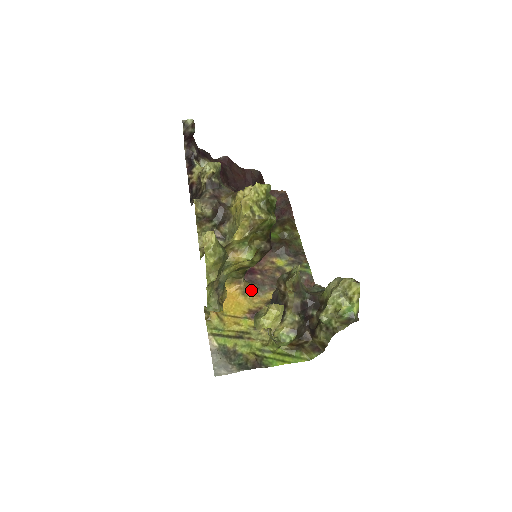
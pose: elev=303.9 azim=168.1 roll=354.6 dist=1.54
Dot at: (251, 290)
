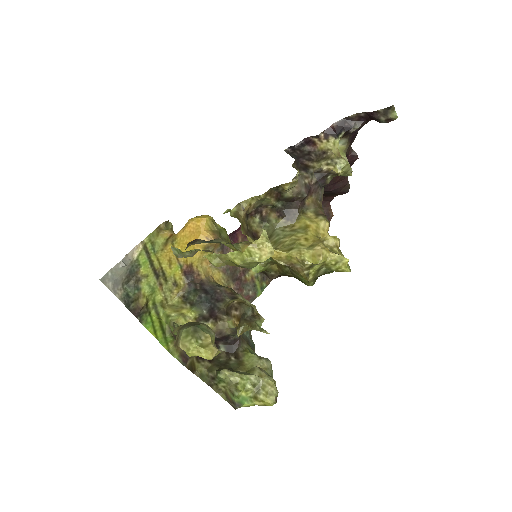
Dot at: (214, 252)
